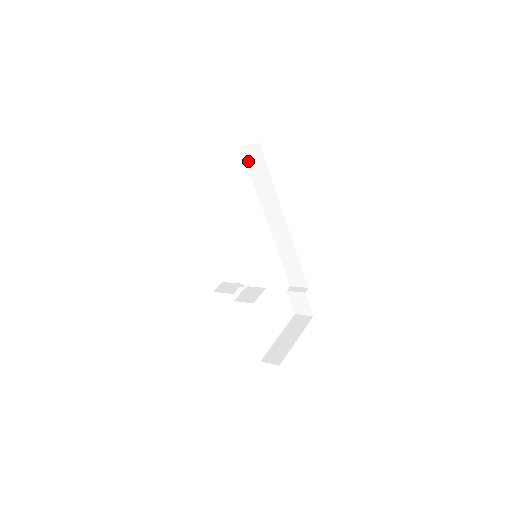
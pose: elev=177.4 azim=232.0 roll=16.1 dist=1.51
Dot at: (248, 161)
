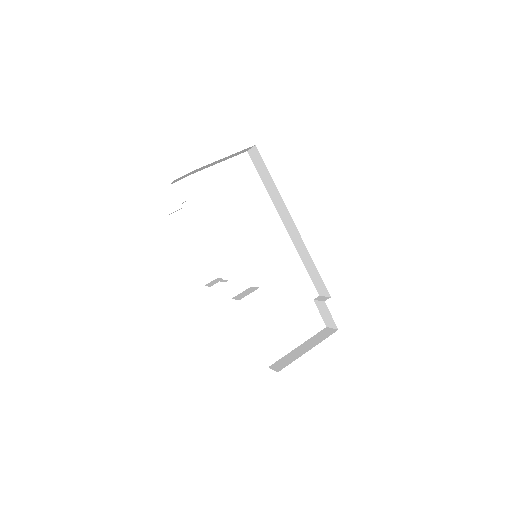
Dot at: (255, 164)
